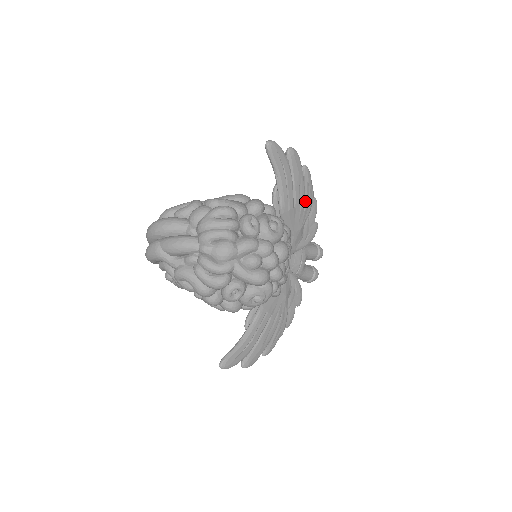
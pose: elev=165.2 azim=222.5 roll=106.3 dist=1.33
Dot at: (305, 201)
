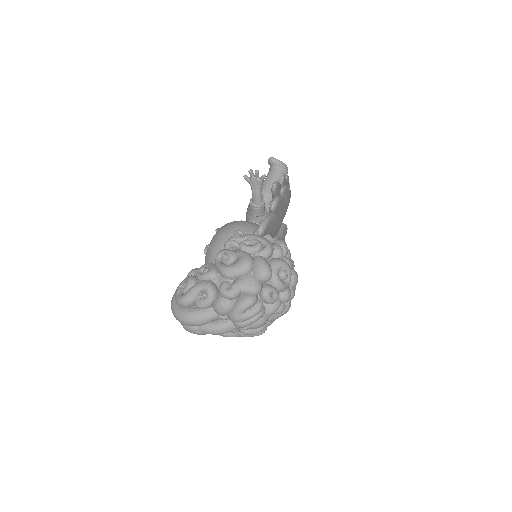
Dot at: (287, 206)
